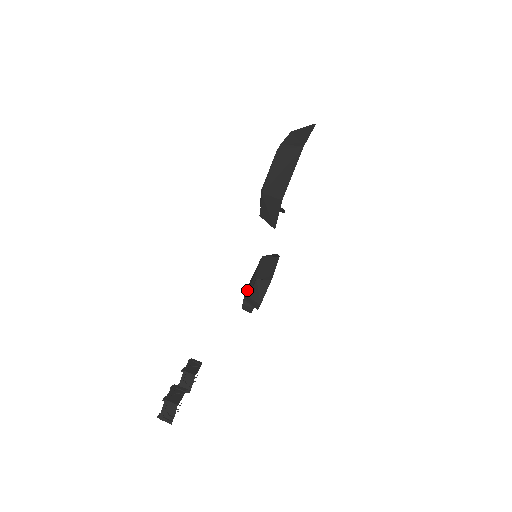
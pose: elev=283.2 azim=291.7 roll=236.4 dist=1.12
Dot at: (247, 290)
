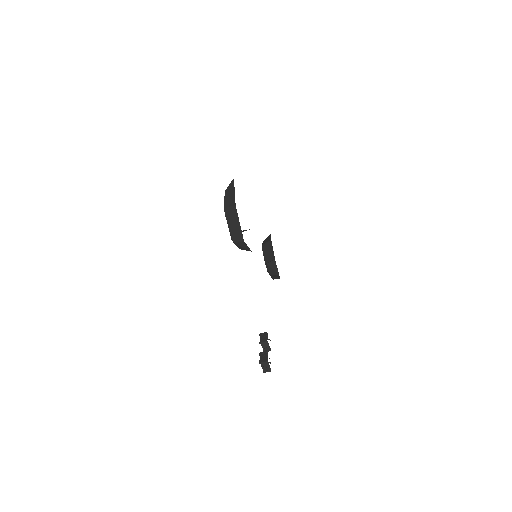
Dot at: (267, 271)
